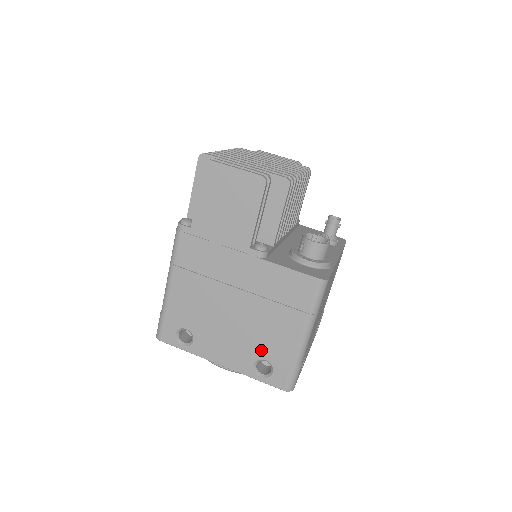
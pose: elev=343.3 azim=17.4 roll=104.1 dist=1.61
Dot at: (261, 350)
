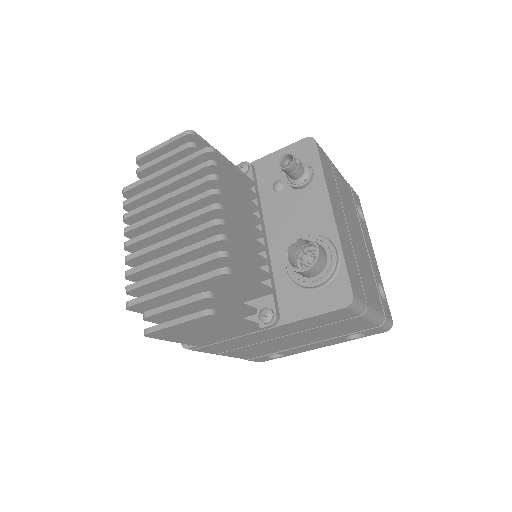
Dot at: (343, 335)
